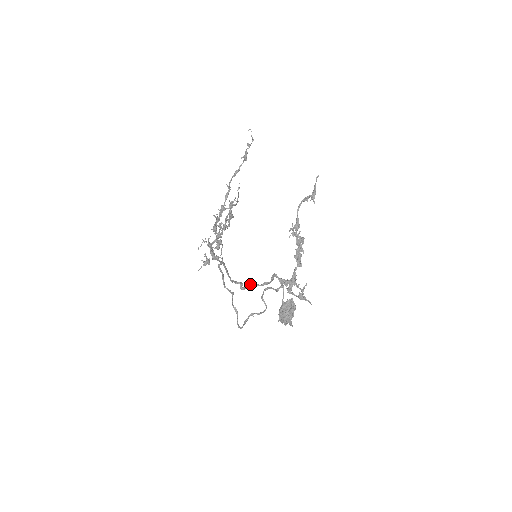
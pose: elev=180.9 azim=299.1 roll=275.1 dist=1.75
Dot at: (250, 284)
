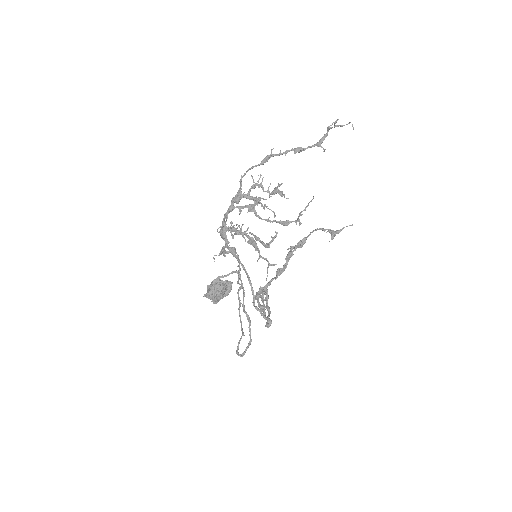
Dot at: occluded
